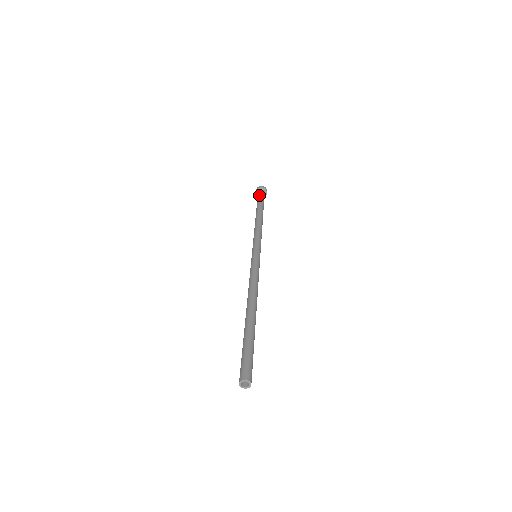
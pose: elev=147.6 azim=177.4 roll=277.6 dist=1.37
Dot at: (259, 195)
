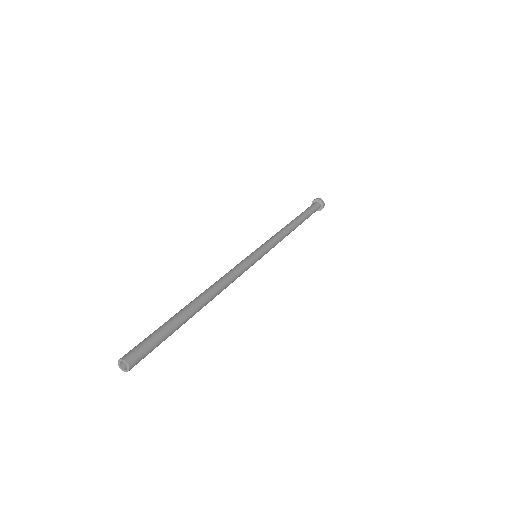
Dot at: (310, 206)
